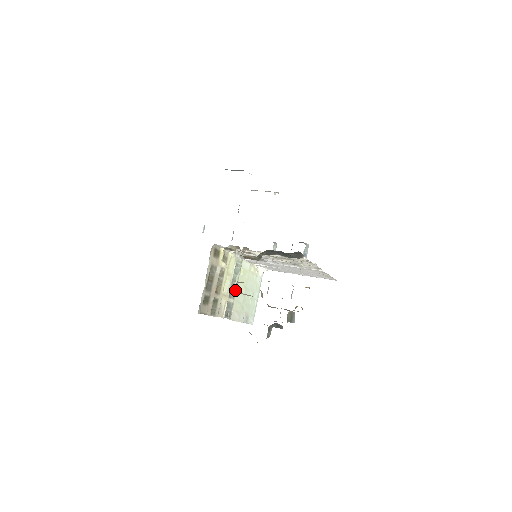
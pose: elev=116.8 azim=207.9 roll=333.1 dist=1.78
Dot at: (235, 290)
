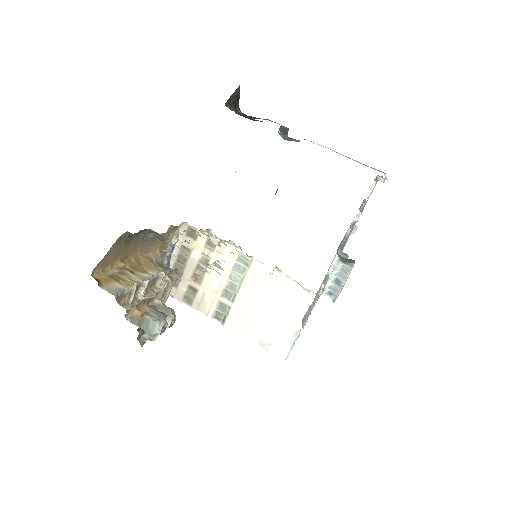
Dot at: (236, 293)
